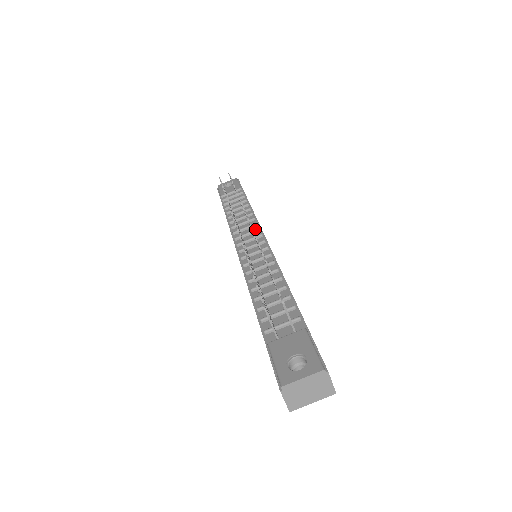
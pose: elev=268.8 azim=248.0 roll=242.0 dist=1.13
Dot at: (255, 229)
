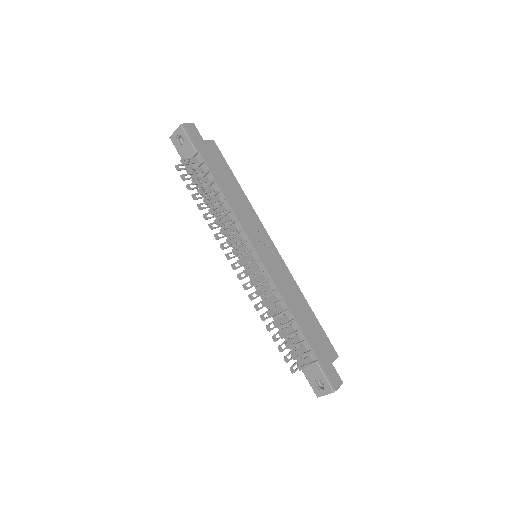
Dot at: (244, 241)
